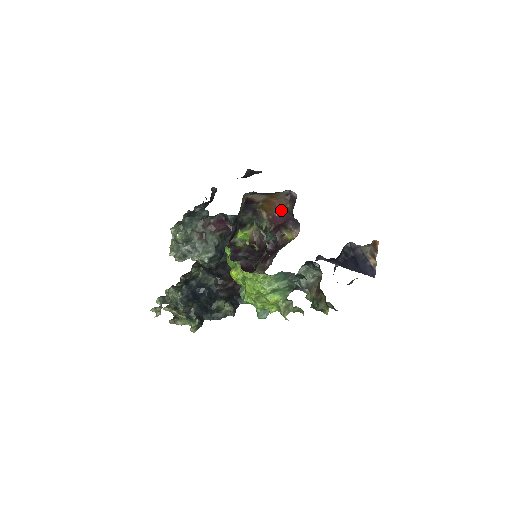
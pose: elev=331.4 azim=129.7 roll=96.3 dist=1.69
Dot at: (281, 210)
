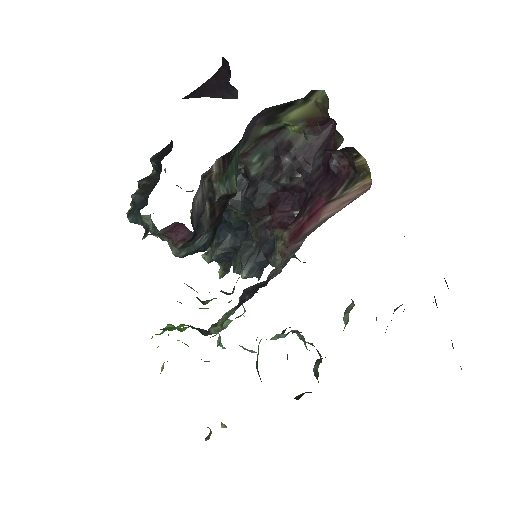
Dot at: occluded
